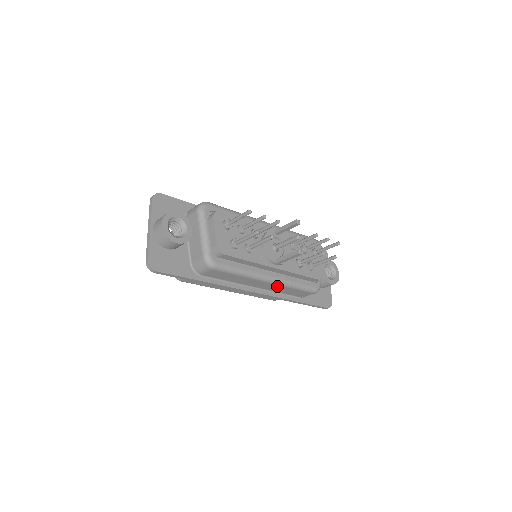
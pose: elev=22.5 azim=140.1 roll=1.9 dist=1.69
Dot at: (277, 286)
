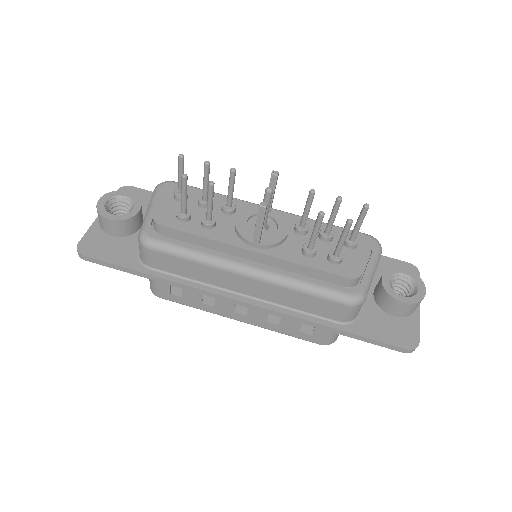
Dot at: (270, 287)
